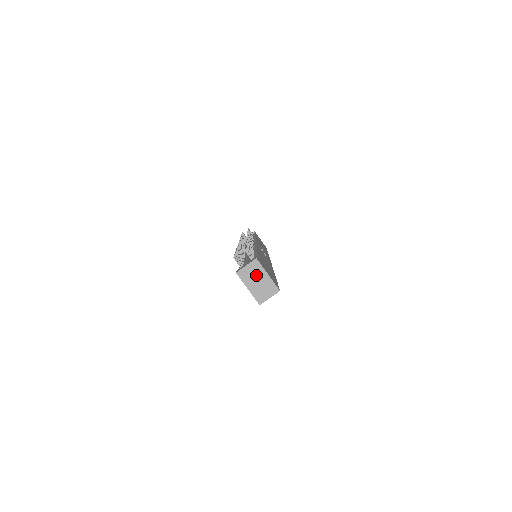
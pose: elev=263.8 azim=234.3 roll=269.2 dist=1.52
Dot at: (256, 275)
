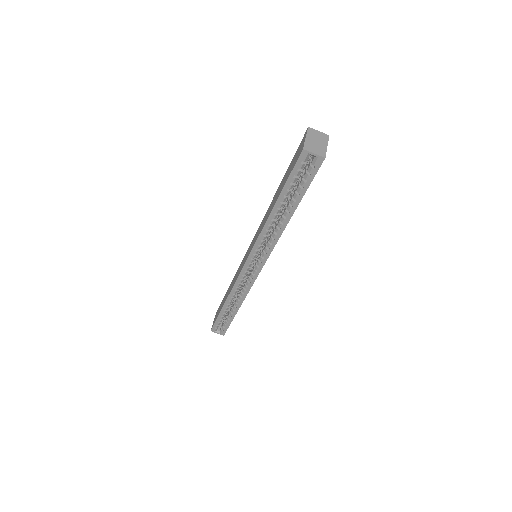
Dot at: (319, 139)
